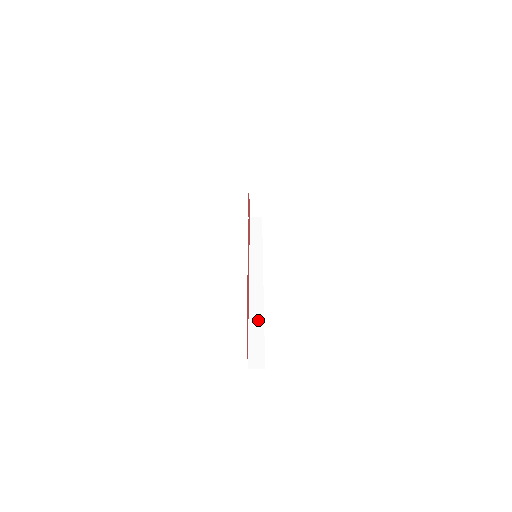
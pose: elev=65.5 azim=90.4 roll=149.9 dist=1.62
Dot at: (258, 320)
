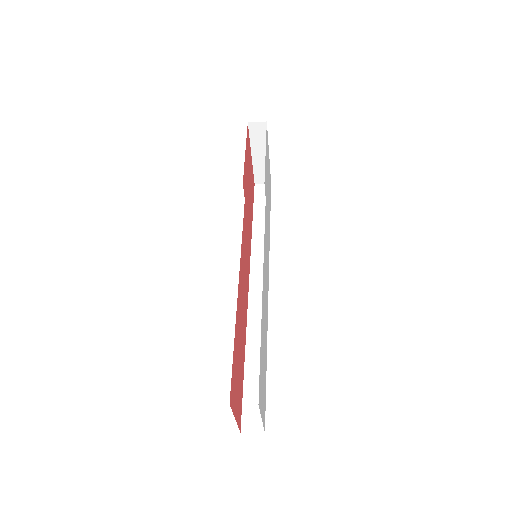
Dot at: (258, 351)
